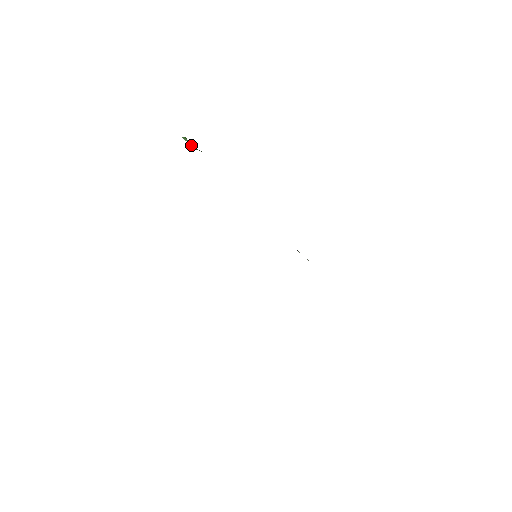
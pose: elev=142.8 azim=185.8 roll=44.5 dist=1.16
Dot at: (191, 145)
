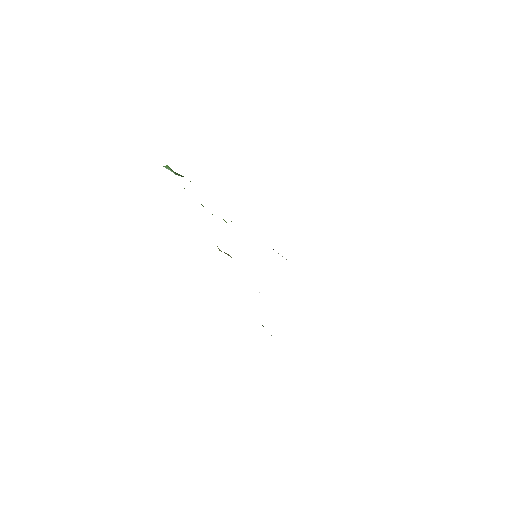
Dot at: occluded
